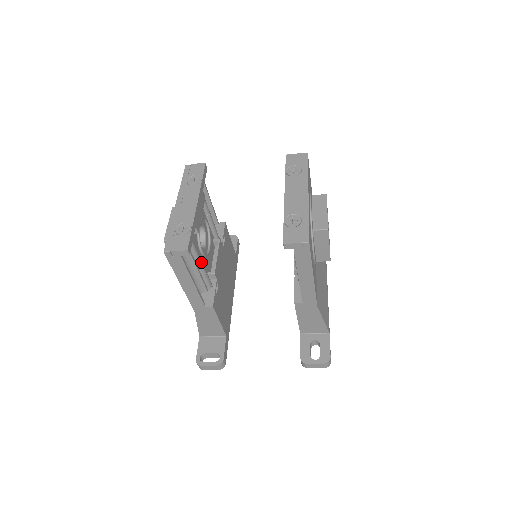
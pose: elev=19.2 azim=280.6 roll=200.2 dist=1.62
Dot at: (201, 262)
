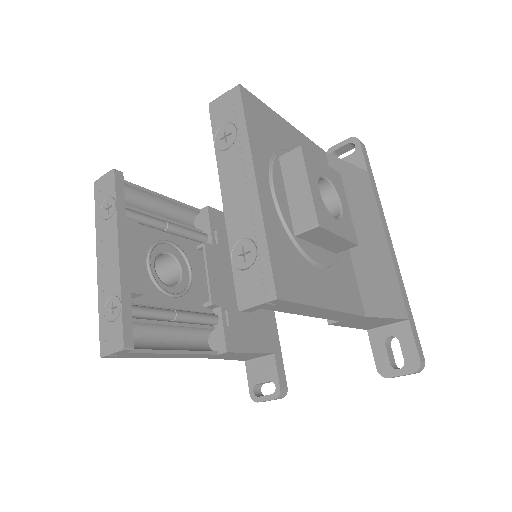
Dot at: (176, 315)
